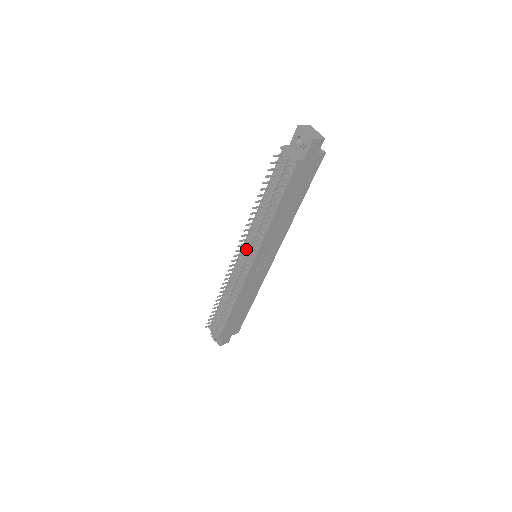
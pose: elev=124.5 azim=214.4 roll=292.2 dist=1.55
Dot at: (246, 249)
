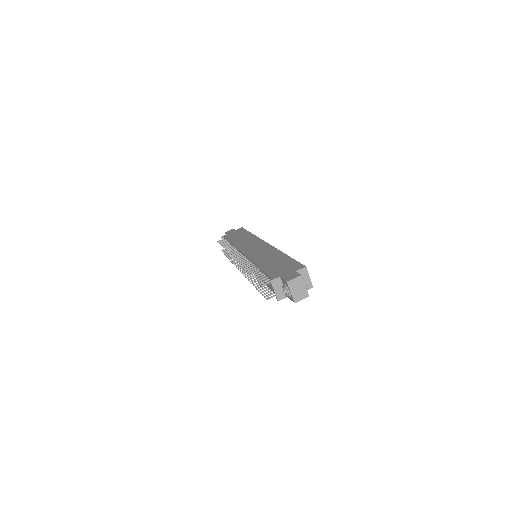
Dot at: (245, 262)
